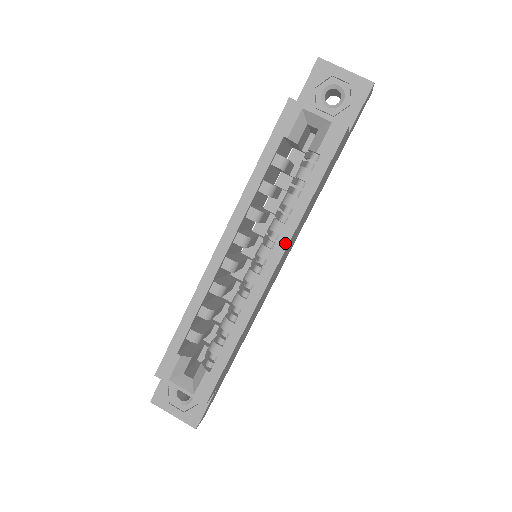
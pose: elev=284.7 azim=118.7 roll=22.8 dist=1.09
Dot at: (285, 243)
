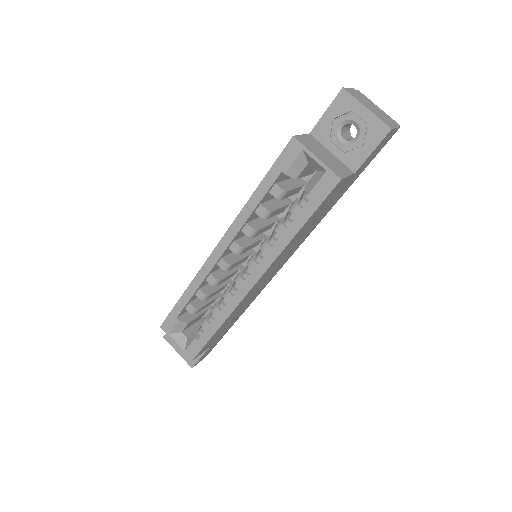
Dot at: (267, 264)
